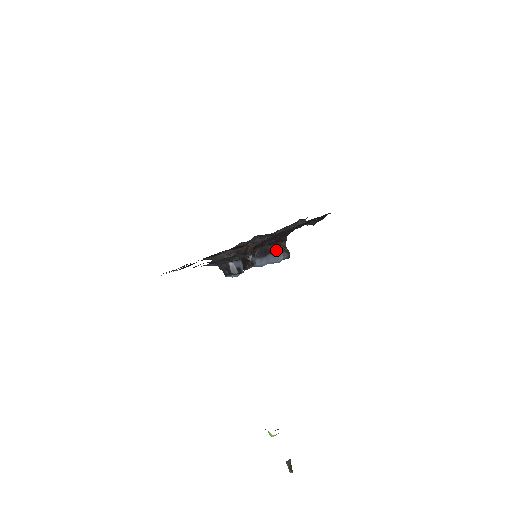
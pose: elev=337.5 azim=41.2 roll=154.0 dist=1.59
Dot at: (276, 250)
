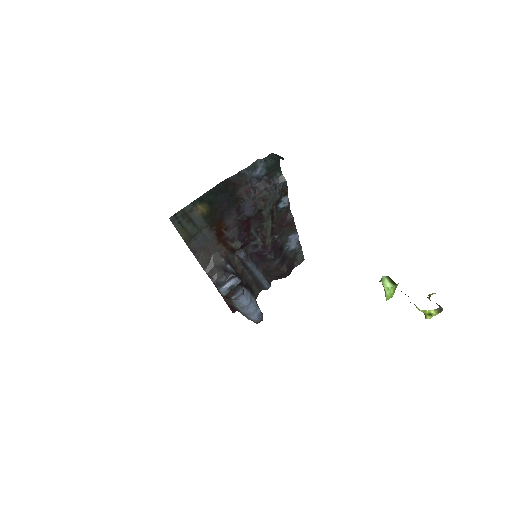
Dot at: occluded
